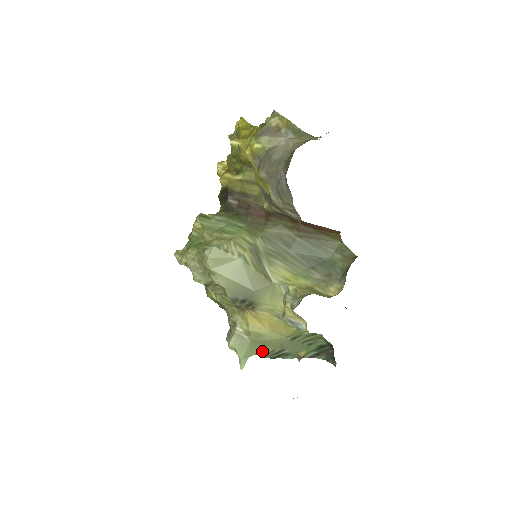
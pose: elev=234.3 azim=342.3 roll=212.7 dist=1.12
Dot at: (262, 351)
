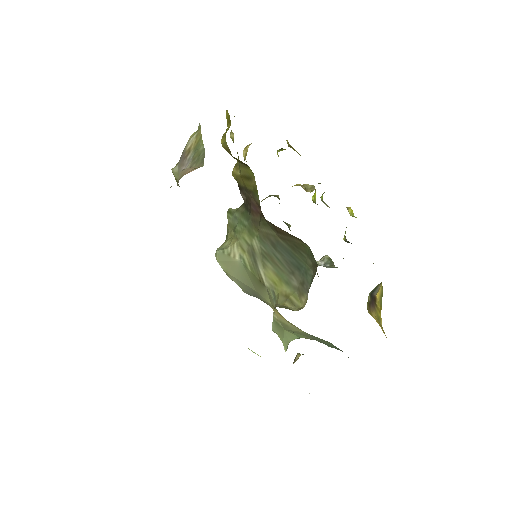
Dot at: (300, 337)
